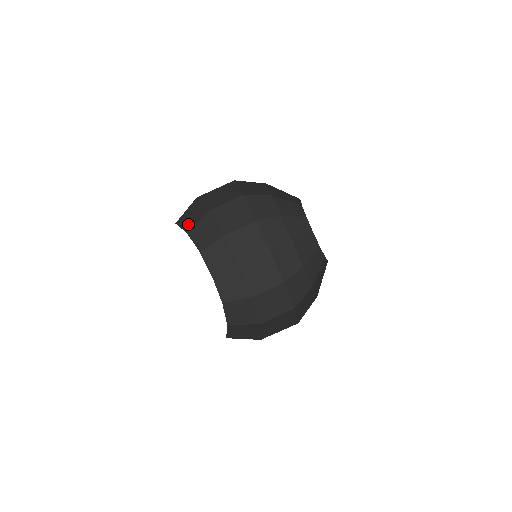
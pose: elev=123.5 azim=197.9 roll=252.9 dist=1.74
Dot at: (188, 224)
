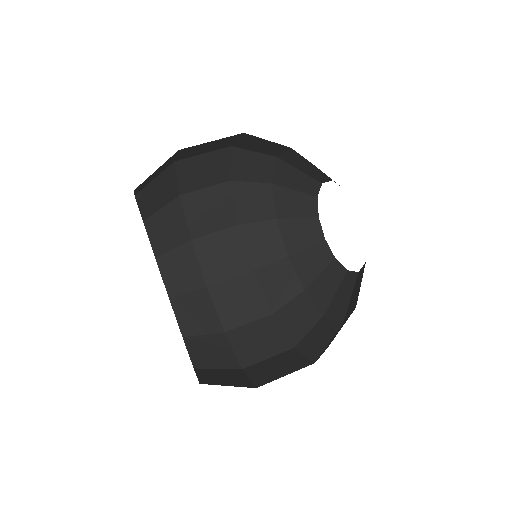
Dot at: occluded
